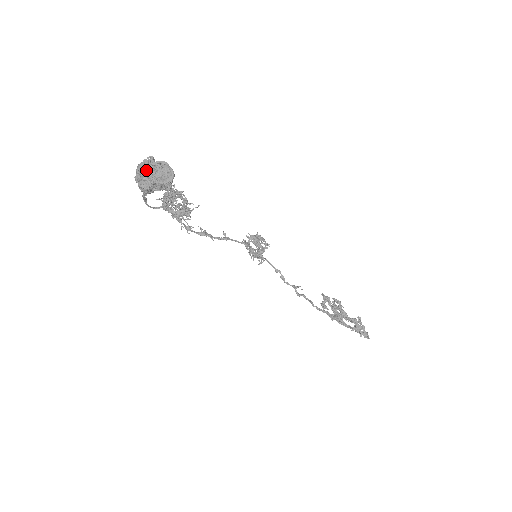
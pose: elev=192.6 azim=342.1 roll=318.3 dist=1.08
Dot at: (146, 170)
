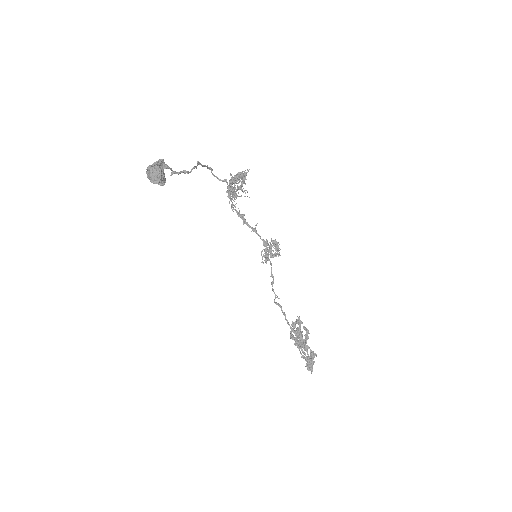
Dot at: (150, 167)
